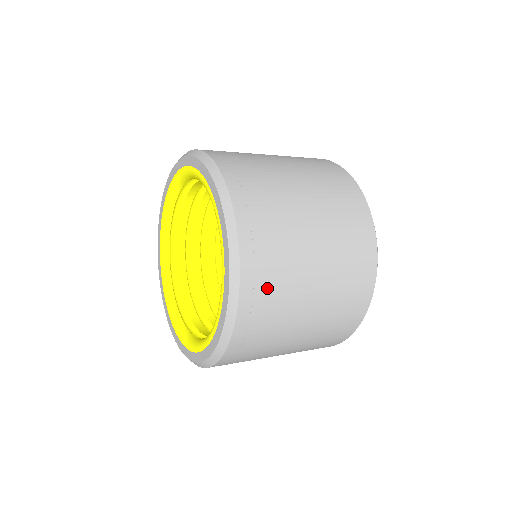
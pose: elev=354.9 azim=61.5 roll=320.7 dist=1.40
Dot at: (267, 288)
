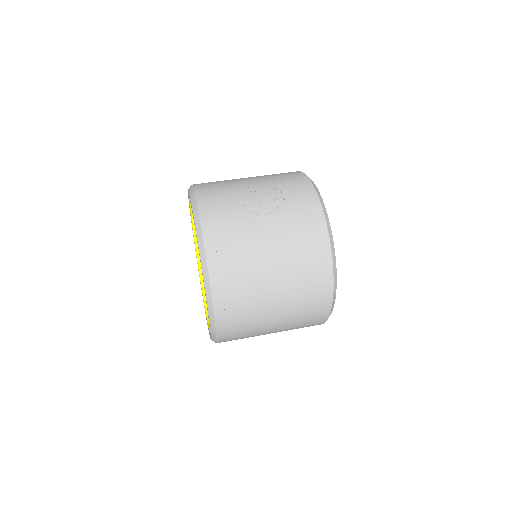
Dot at: occluded
